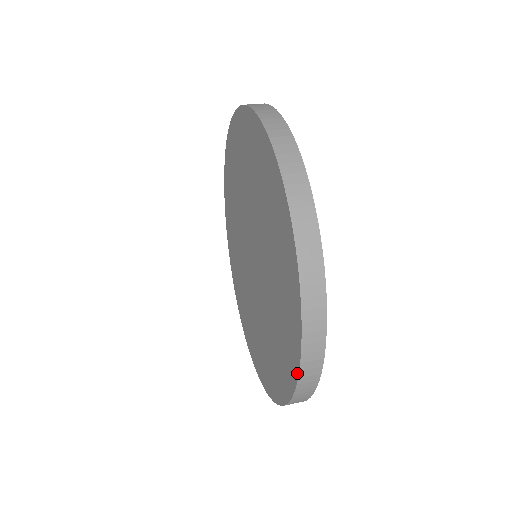
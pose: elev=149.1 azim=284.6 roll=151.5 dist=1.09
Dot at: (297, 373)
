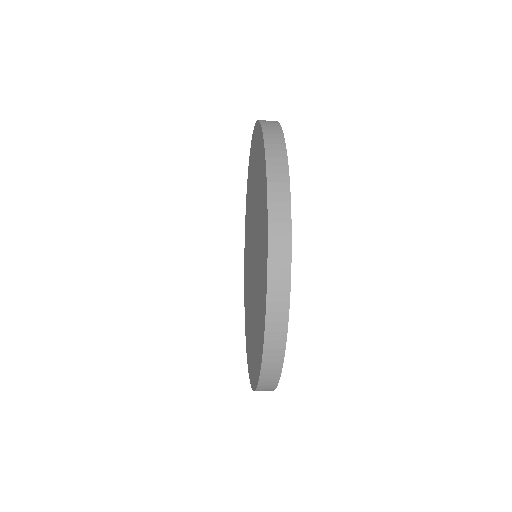
Dot at: (265, 164)
